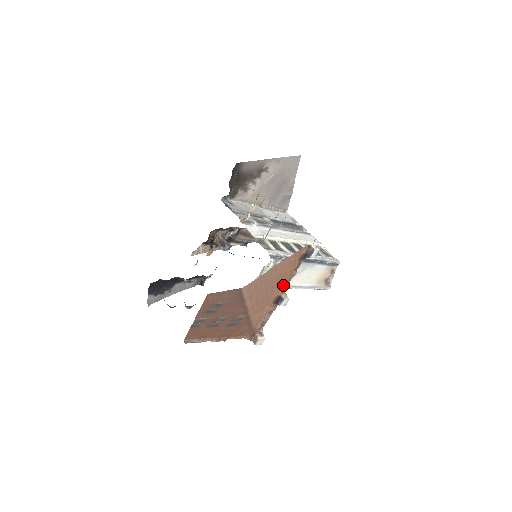
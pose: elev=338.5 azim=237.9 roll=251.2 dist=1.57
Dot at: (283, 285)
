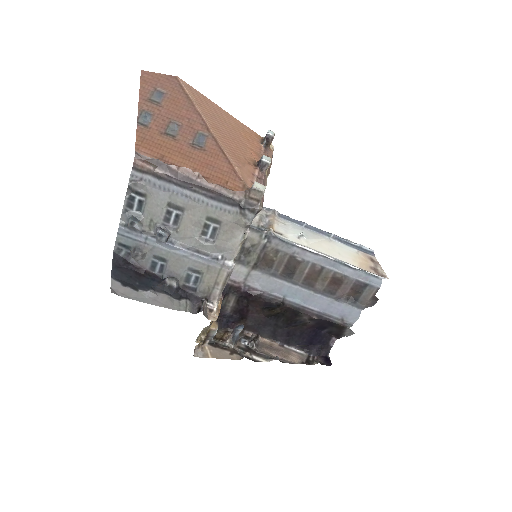
Dot at: (256, 156)
